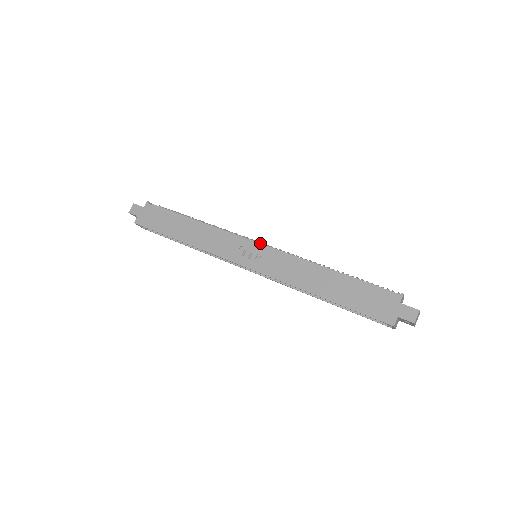
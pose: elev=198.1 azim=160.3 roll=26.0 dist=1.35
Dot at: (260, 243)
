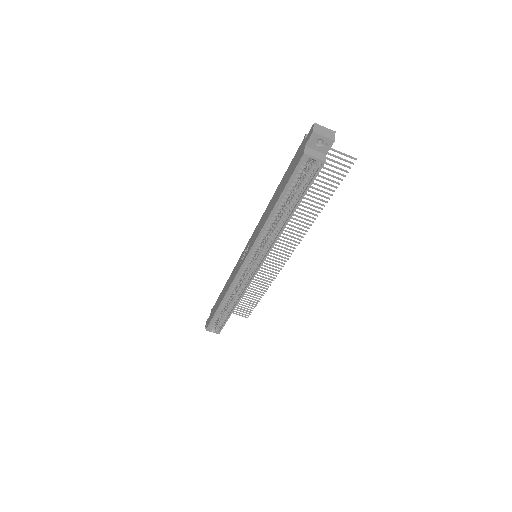
Dot at: occluded
